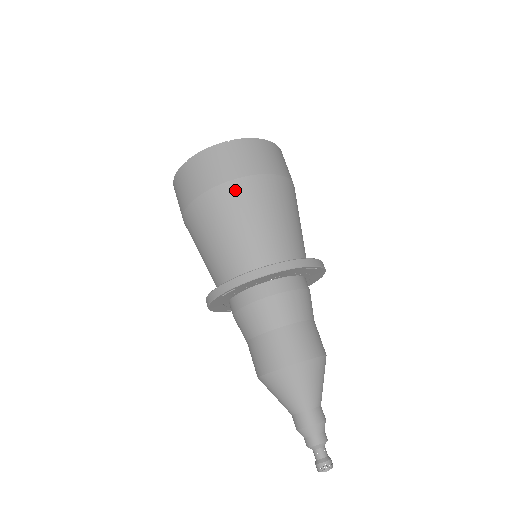
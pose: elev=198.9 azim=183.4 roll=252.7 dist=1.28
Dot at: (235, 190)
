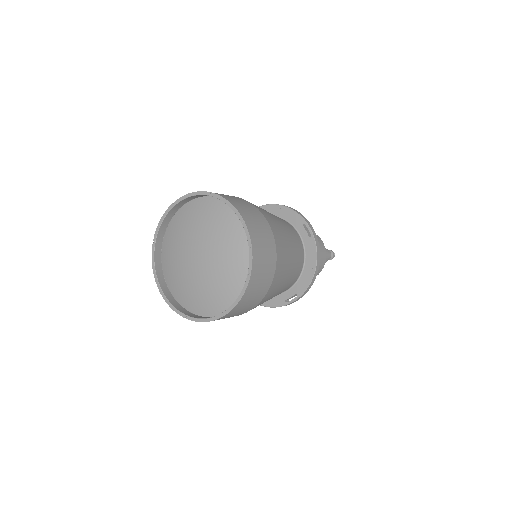
Dot at: (276, 281)
